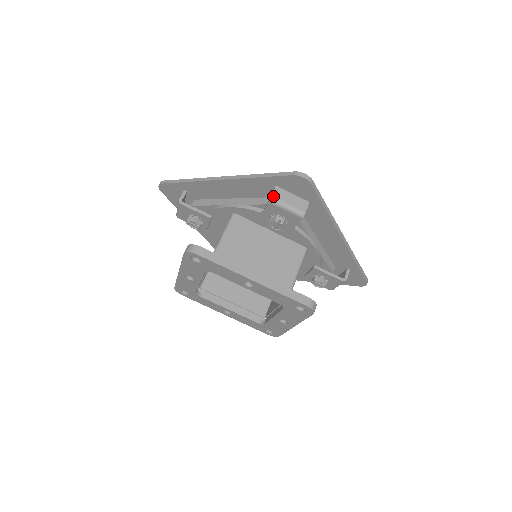
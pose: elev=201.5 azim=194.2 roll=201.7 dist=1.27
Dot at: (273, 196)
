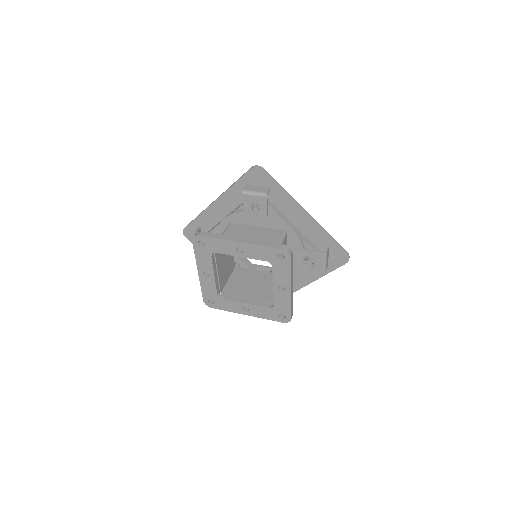
Dot at: (327, 252)
